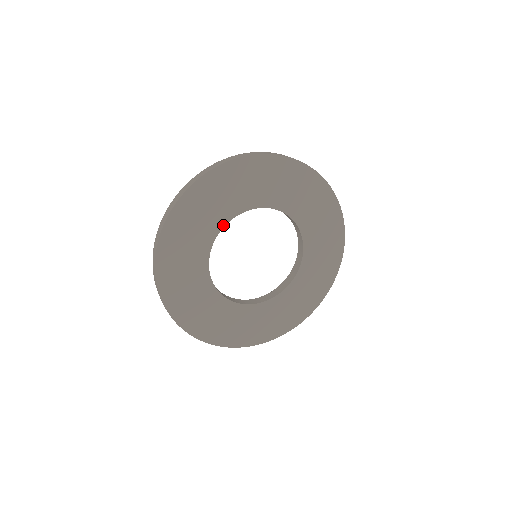
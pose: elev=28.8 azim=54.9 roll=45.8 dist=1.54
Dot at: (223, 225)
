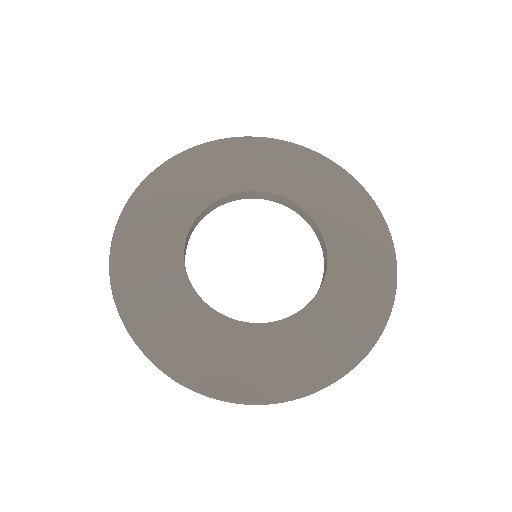
Dot at: (191, 223)
